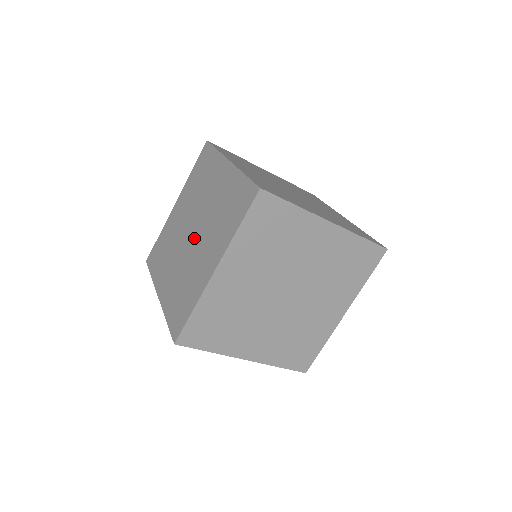
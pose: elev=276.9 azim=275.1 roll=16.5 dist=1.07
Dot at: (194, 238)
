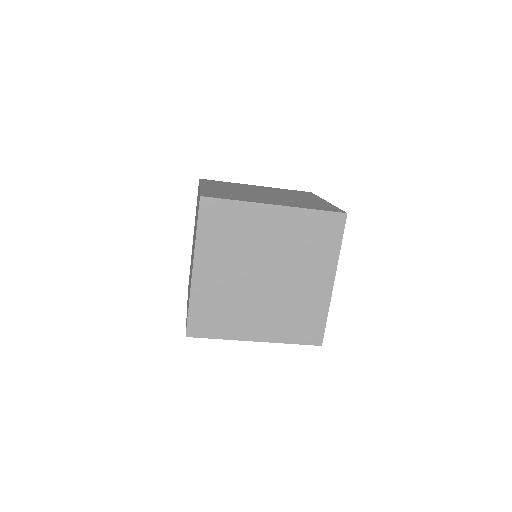
Dot at: occluded
